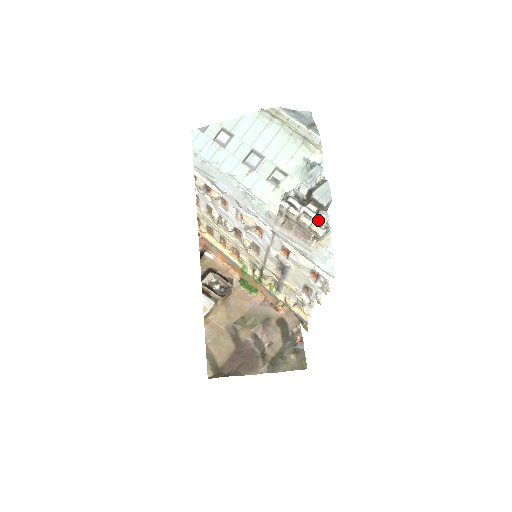
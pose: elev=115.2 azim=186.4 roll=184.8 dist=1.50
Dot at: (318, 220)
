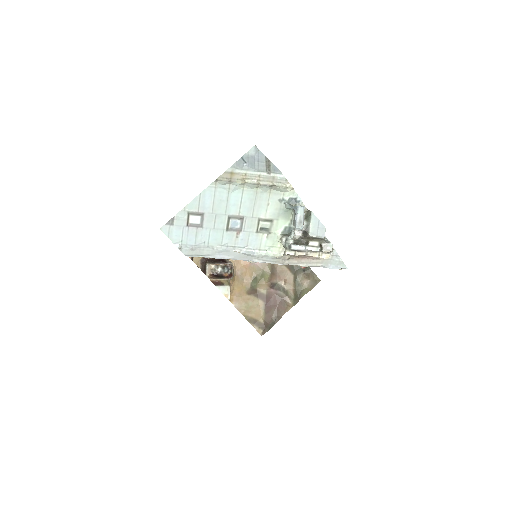
Dot at: (325, 252)
